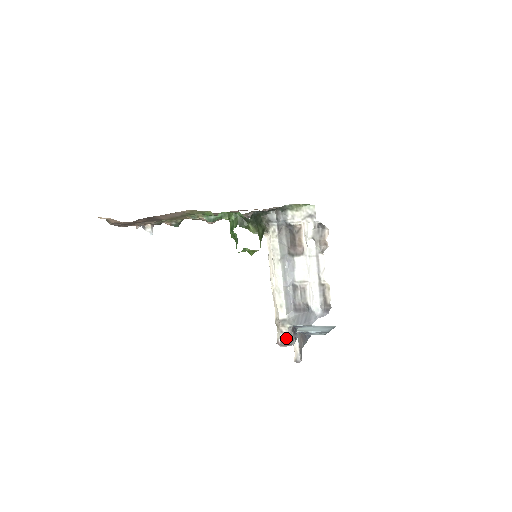
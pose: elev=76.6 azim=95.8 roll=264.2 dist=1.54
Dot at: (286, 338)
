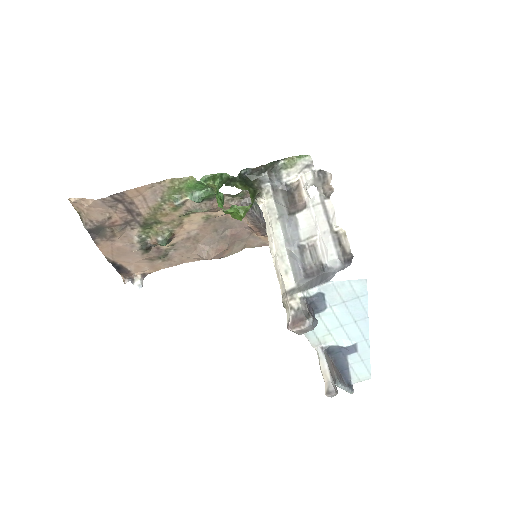
Dot at: (299, 314)
